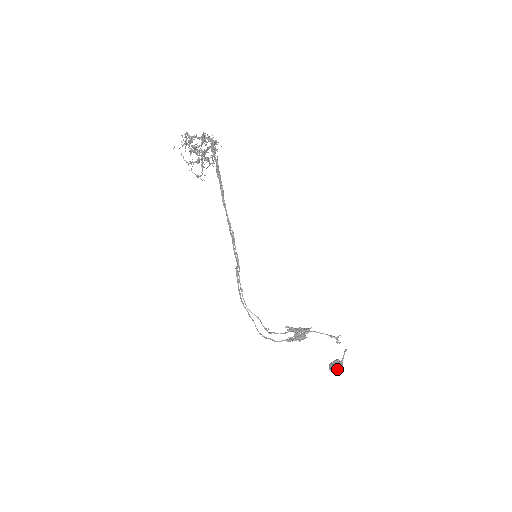
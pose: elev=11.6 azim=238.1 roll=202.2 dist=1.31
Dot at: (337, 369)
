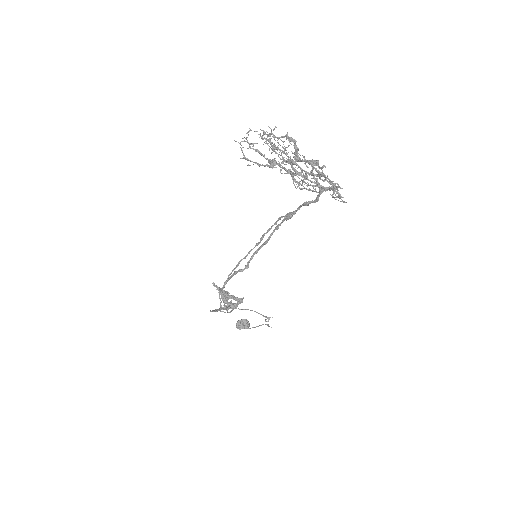
Dot at: occluded
